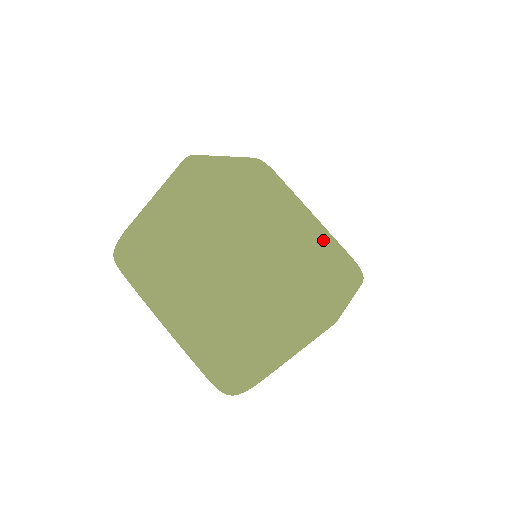
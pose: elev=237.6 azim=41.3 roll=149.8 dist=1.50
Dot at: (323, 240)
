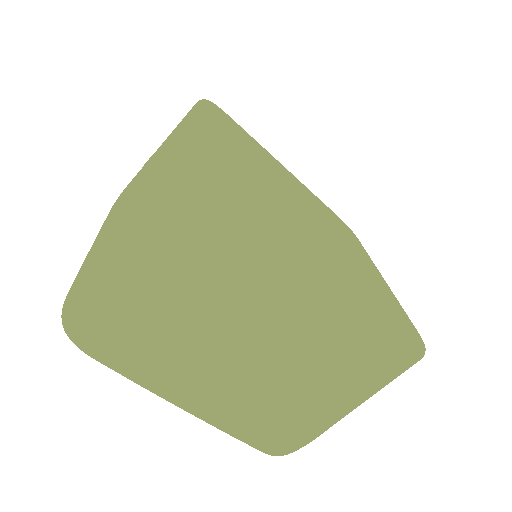
Dot at: (362, 269)
